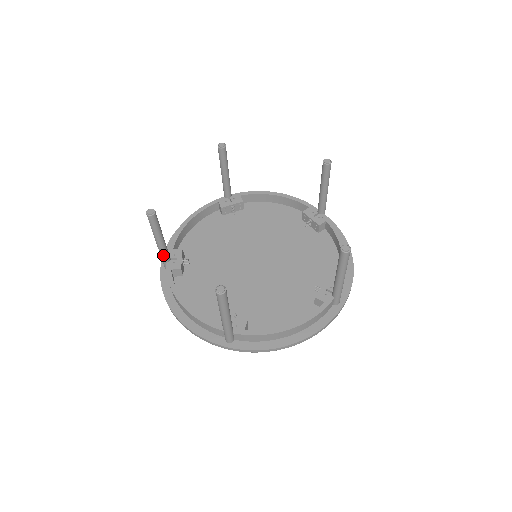
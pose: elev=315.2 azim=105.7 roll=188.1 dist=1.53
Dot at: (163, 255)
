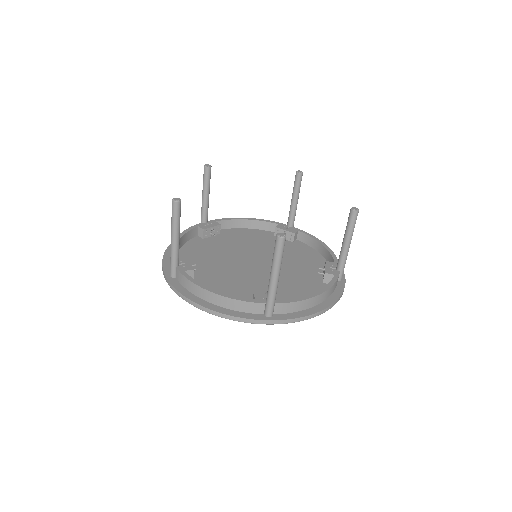
Dot at: (202, 213)
